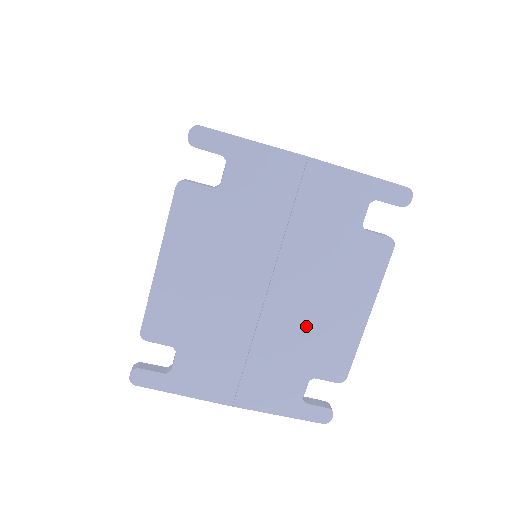
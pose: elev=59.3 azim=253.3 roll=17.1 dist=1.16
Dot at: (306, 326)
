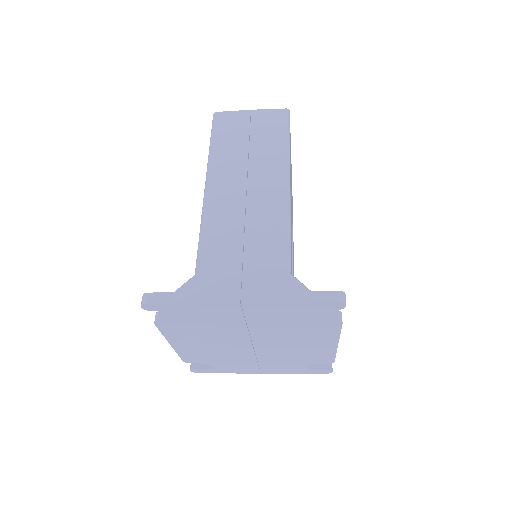
Dot at: (291, 352)
